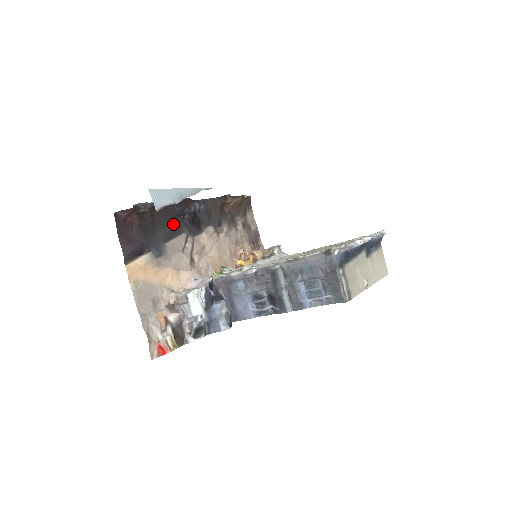
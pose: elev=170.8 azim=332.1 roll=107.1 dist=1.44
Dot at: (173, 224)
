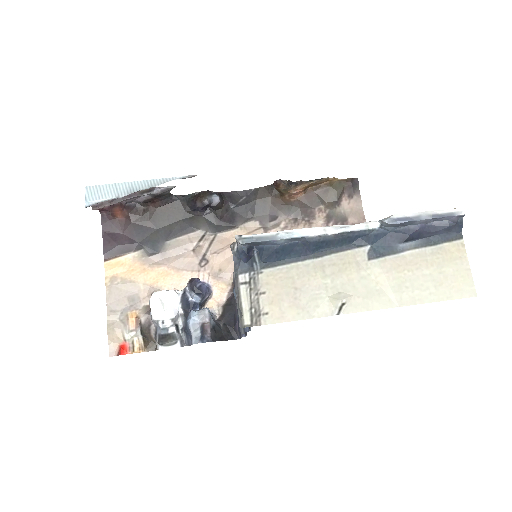
Dot at: (185, 220)
